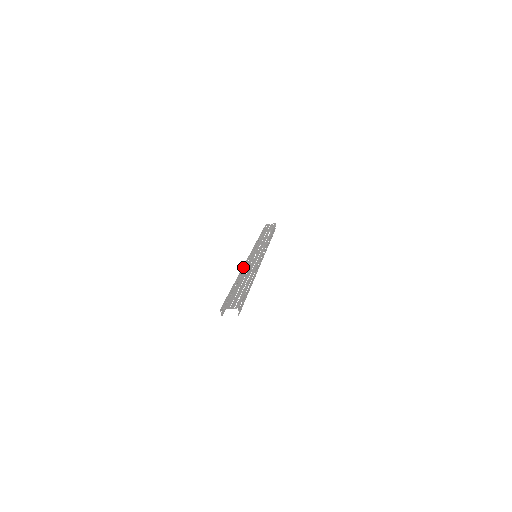
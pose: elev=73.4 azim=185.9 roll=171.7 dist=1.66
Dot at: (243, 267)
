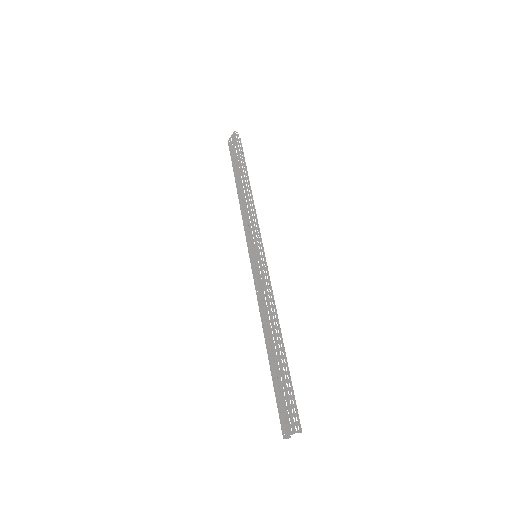
Dot at: (258, 305)
